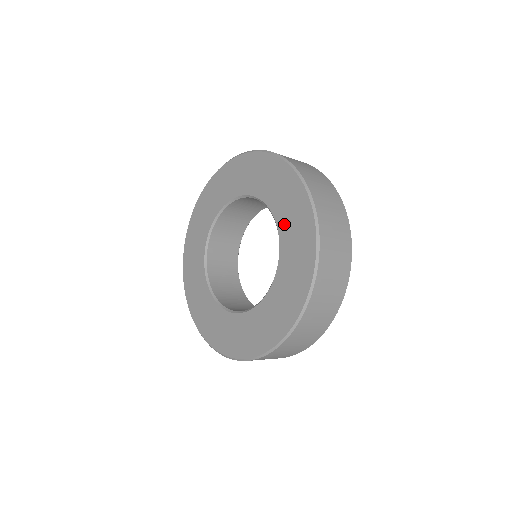
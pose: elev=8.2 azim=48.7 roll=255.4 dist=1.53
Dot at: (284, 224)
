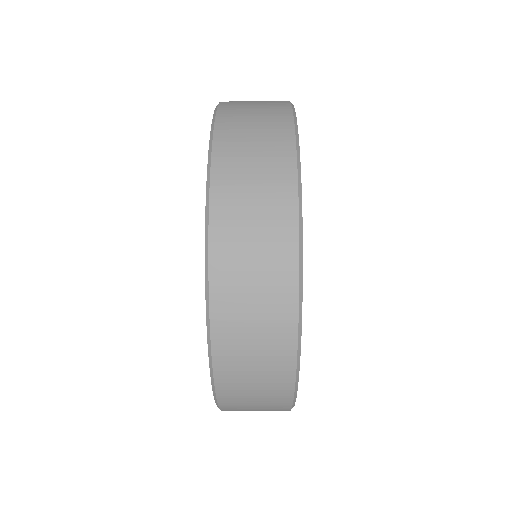
Dot at: occluded
